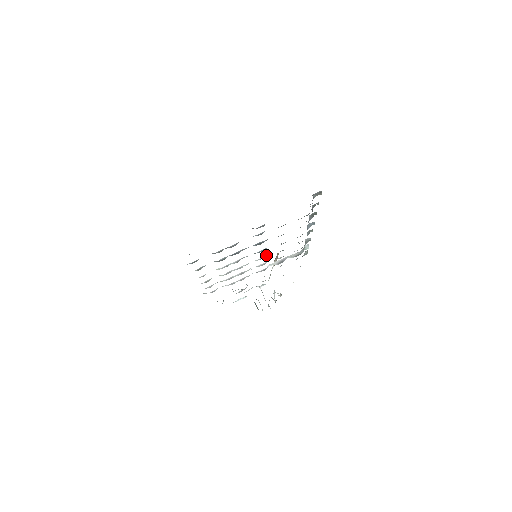
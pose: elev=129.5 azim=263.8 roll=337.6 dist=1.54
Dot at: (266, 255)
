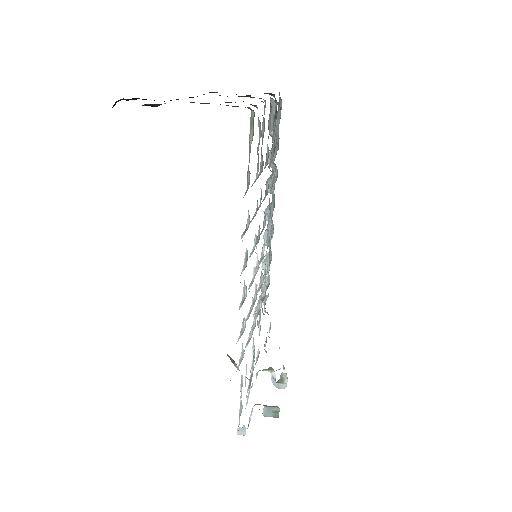
Dot at: (260, 259)
